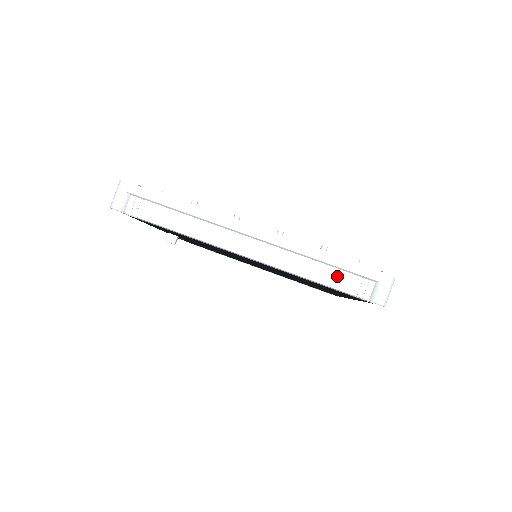
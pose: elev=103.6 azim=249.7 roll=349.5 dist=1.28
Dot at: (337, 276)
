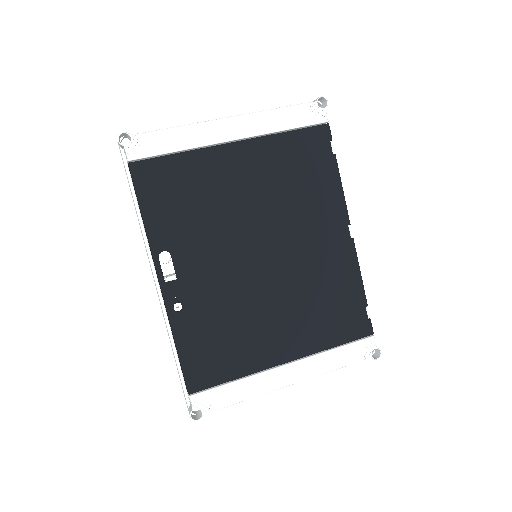
Dot at: occluded
